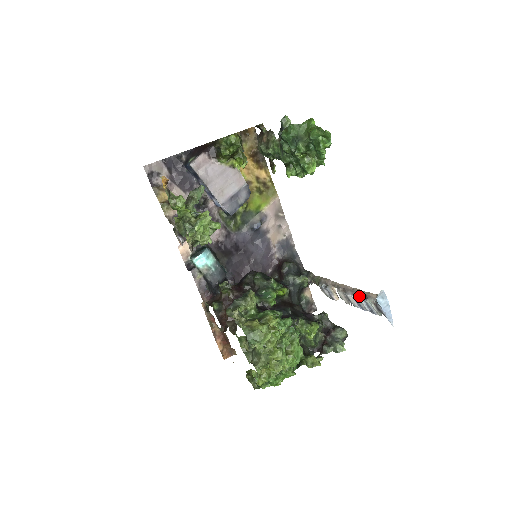
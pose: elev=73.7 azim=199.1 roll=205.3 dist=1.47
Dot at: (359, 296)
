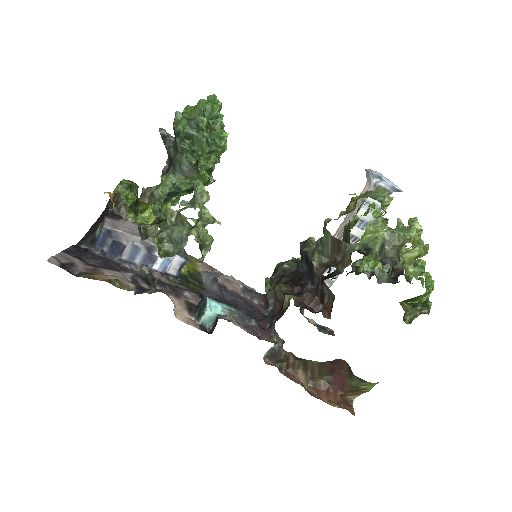
Dot at: occluded
